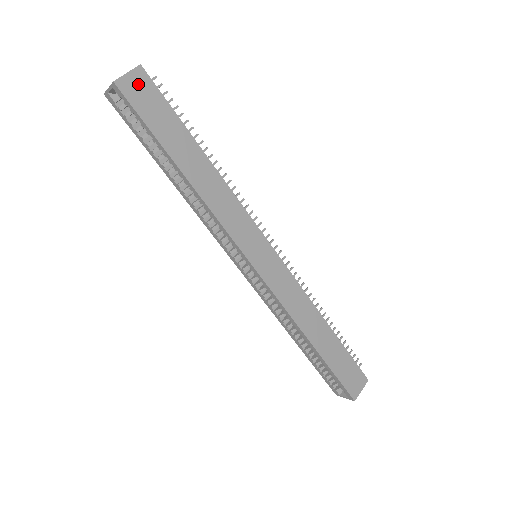
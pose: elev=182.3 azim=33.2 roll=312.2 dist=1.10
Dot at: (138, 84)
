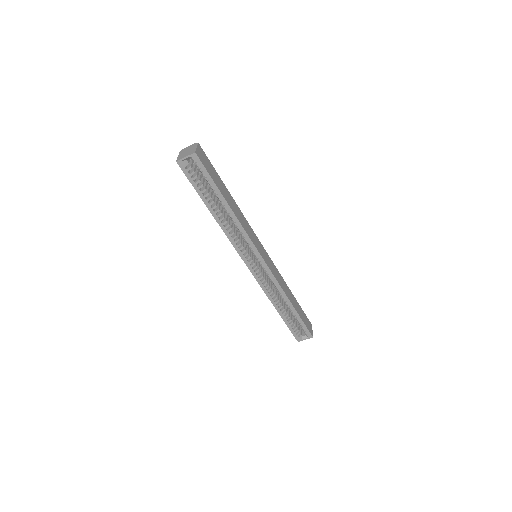
Dot at: (201, 154)
